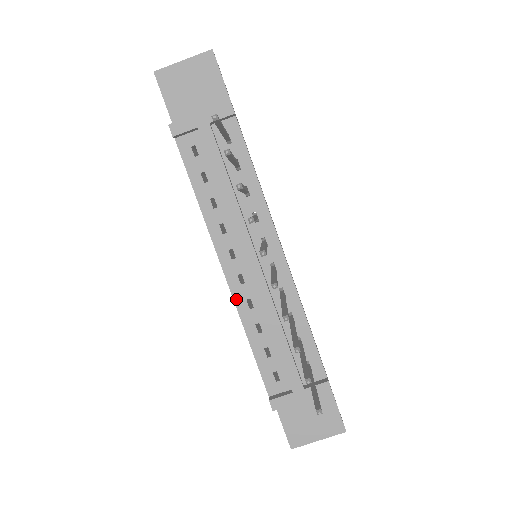
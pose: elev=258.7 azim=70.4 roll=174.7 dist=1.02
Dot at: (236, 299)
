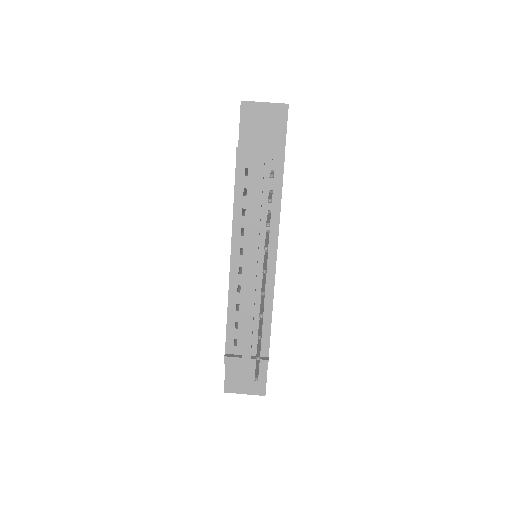
Dot at: (231, 282)
